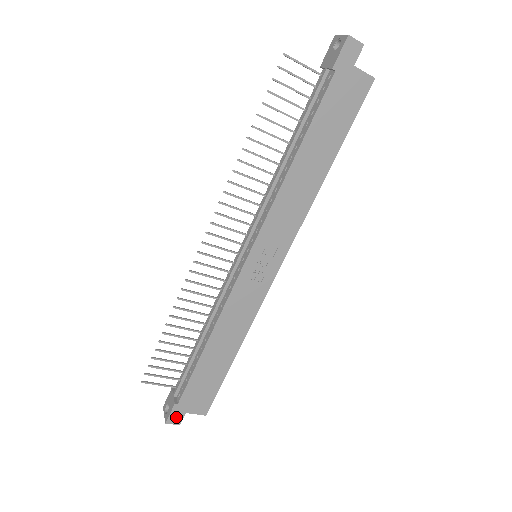
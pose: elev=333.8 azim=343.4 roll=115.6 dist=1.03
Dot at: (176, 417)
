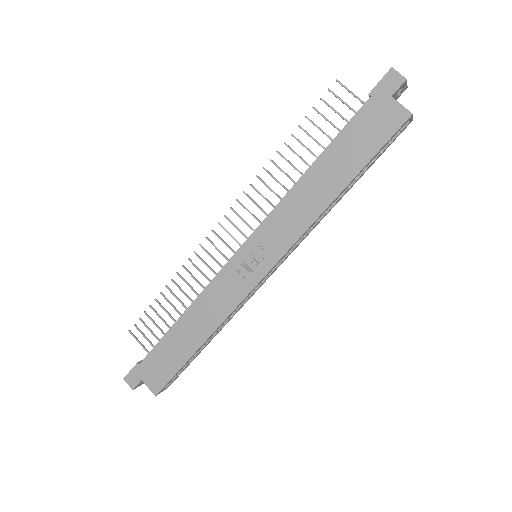
Dot at: (133, 378)
